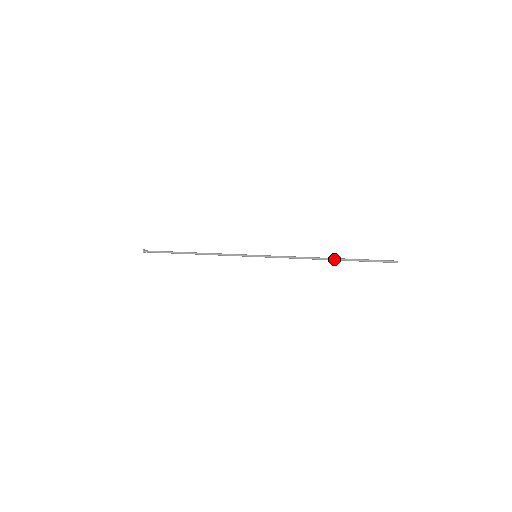
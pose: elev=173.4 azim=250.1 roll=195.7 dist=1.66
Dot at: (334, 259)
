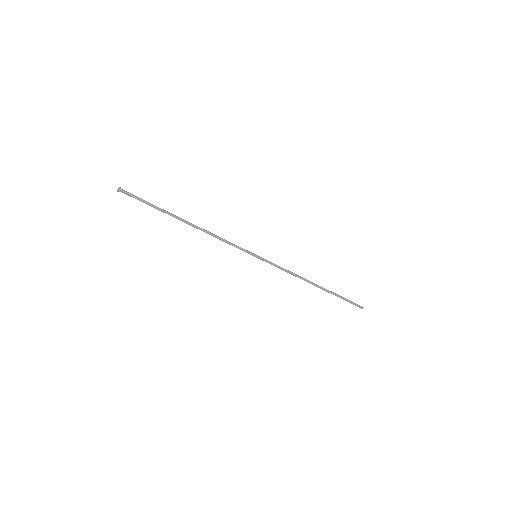
Dot at: (322, 287)
